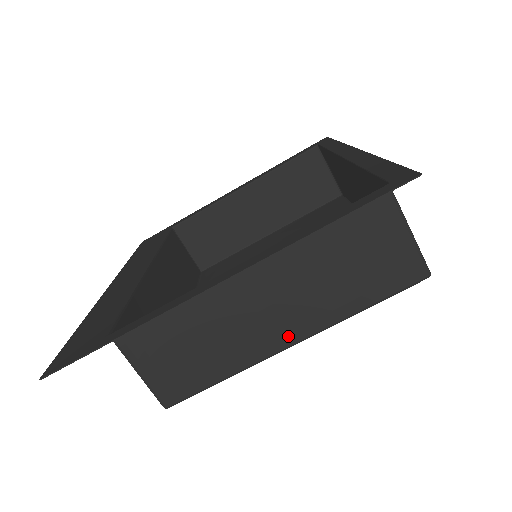
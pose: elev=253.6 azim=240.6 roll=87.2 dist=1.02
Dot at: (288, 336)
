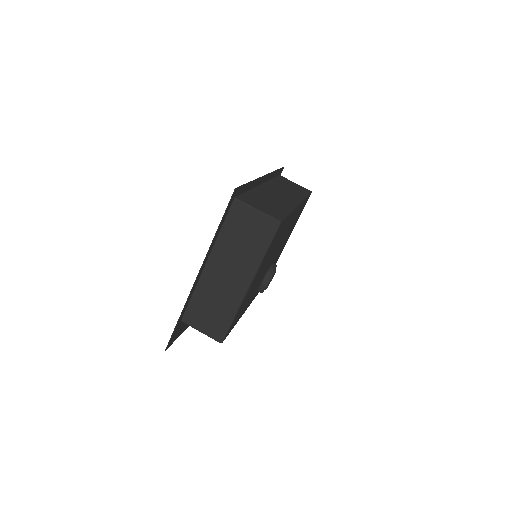
Dot at: (244, 283)
